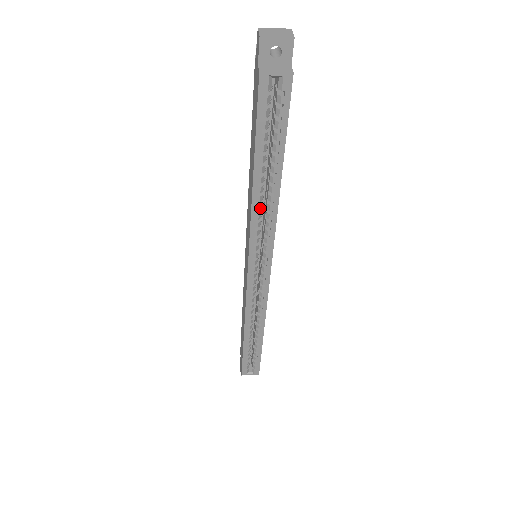
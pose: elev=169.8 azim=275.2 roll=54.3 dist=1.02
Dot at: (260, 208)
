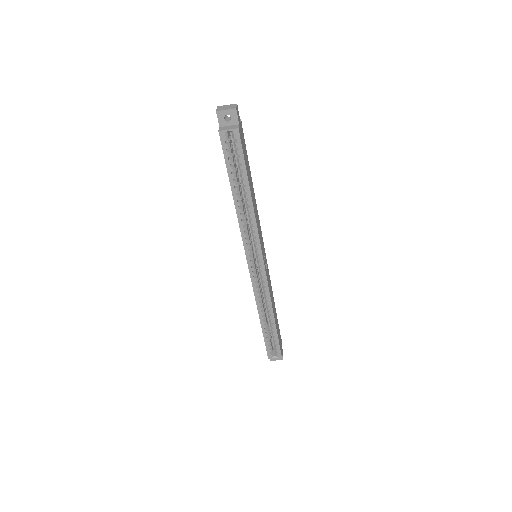
Dot at: (243, 217)
